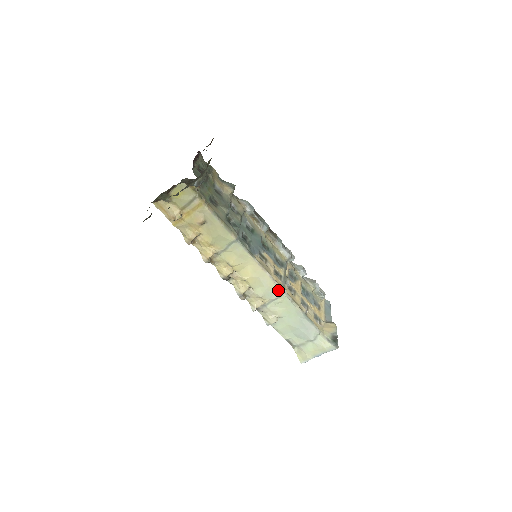
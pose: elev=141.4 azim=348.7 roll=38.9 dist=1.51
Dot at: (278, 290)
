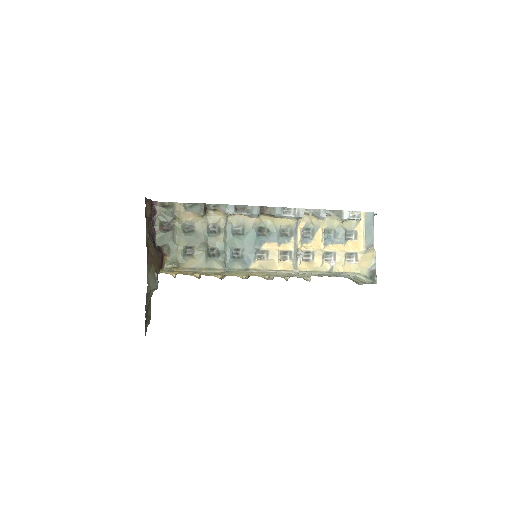
Dot at: (290, 273)
